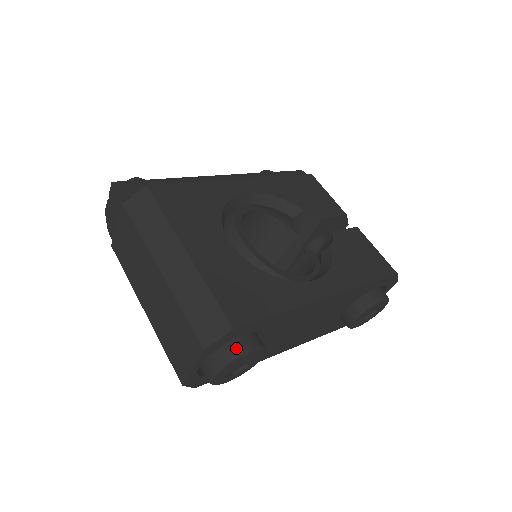
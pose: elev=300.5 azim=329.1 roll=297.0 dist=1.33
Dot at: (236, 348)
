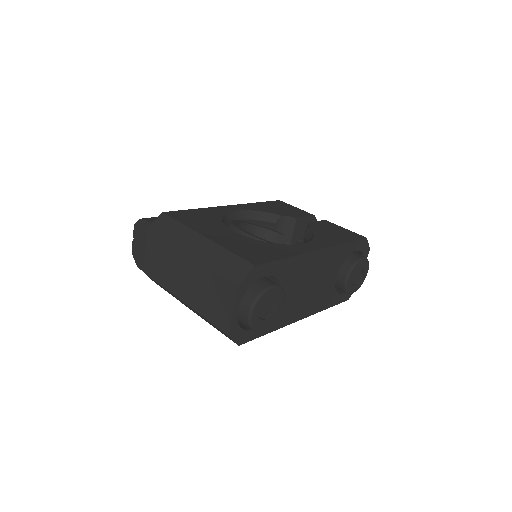
Dot at: (261, 286)
